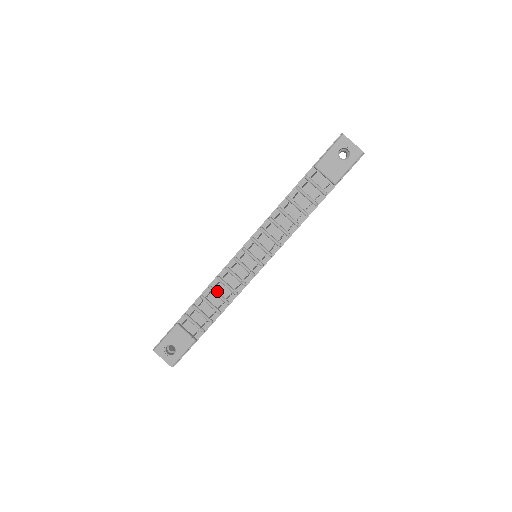
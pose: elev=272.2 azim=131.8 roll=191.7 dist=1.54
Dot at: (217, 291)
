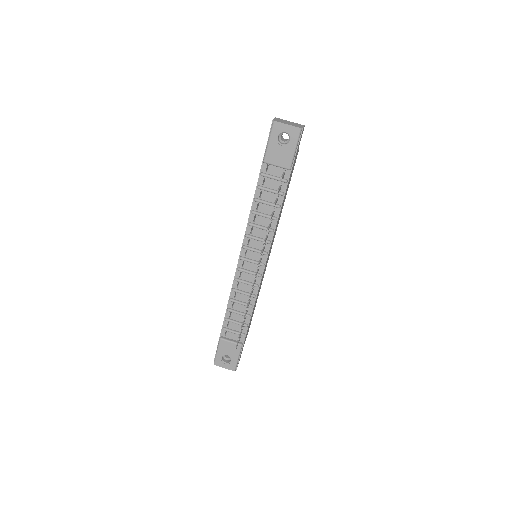
Dot at: (238, 300)
